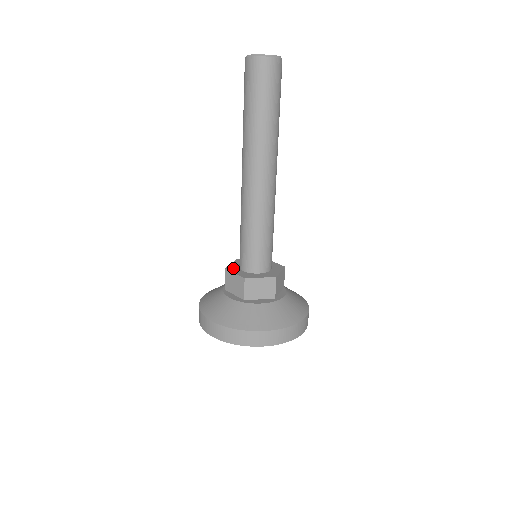
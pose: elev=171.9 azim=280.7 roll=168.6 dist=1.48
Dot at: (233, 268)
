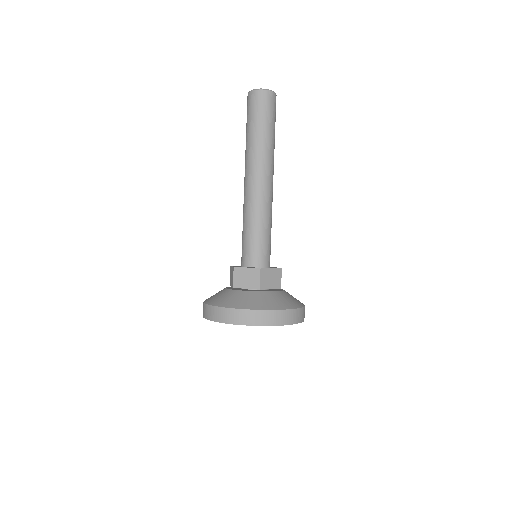
Dot at: occluded
